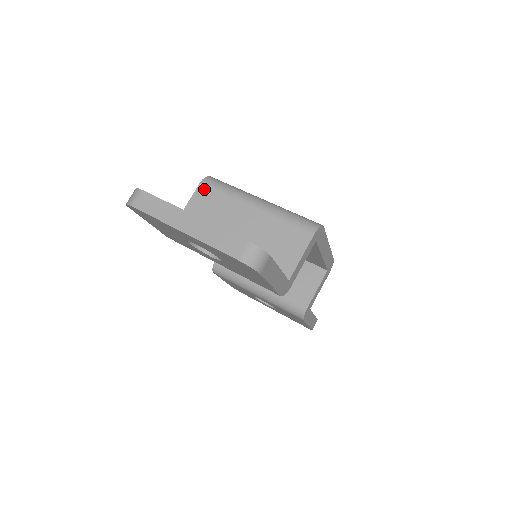
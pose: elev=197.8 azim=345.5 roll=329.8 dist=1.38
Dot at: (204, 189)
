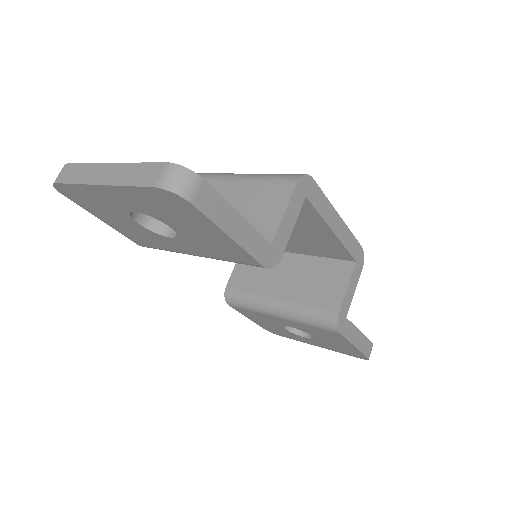
Dot at: occluded
